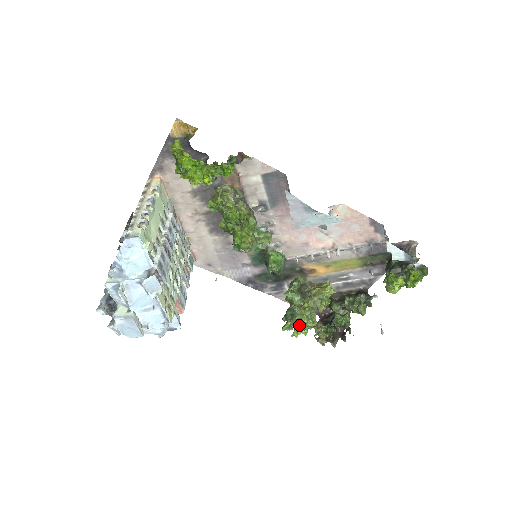
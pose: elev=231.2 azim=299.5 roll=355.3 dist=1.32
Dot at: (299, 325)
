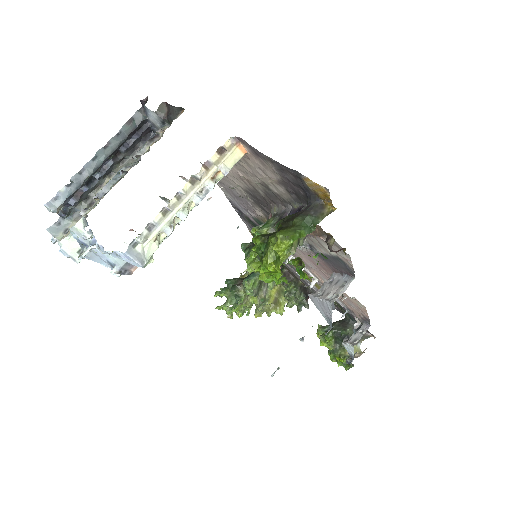
Dot at: occluded
